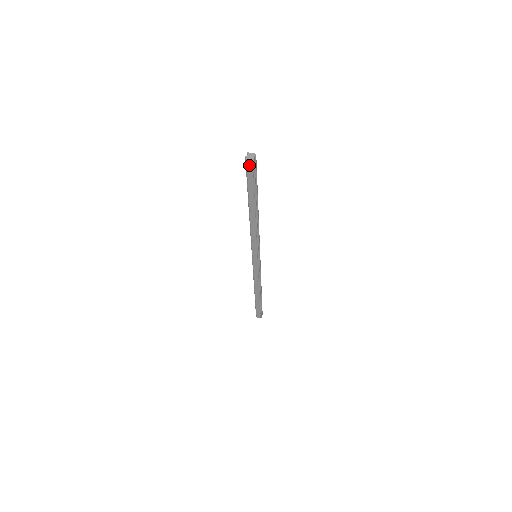
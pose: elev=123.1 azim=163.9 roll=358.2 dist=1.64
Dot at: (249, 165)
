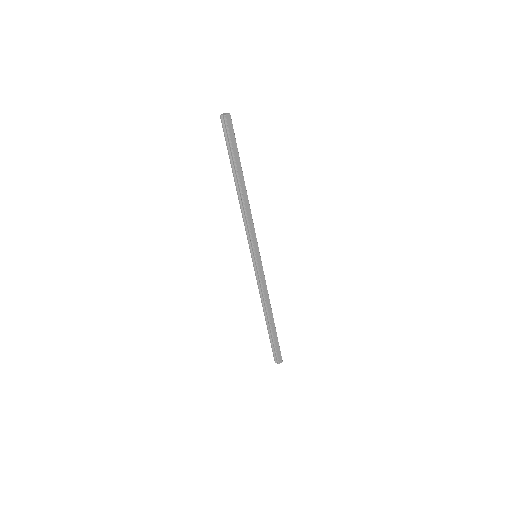
Dot at: (229, 122)
